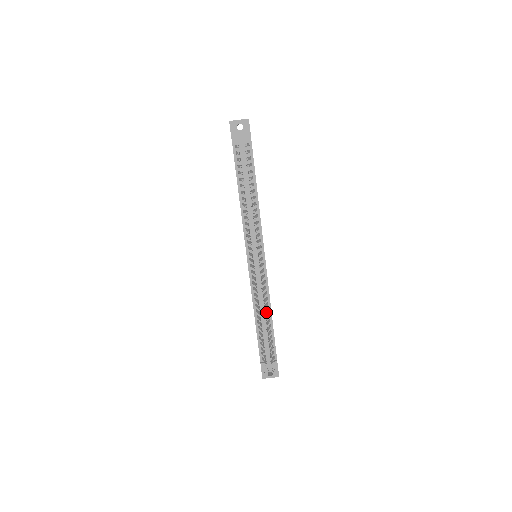
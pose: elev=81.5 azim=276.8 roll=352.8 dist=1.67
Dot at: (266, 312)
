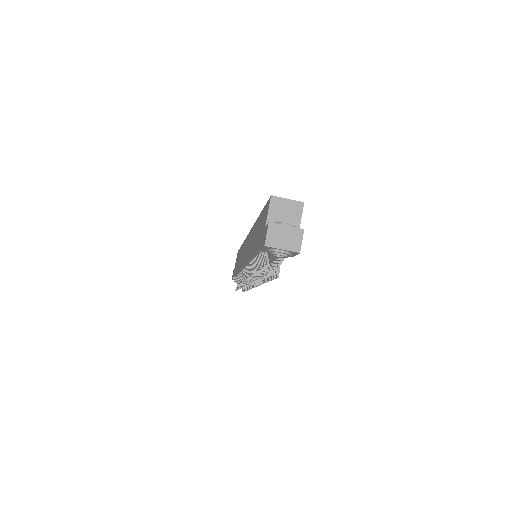
Dot at: occluded
